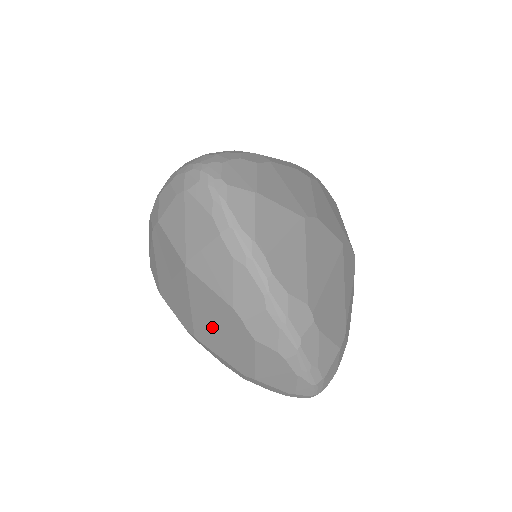
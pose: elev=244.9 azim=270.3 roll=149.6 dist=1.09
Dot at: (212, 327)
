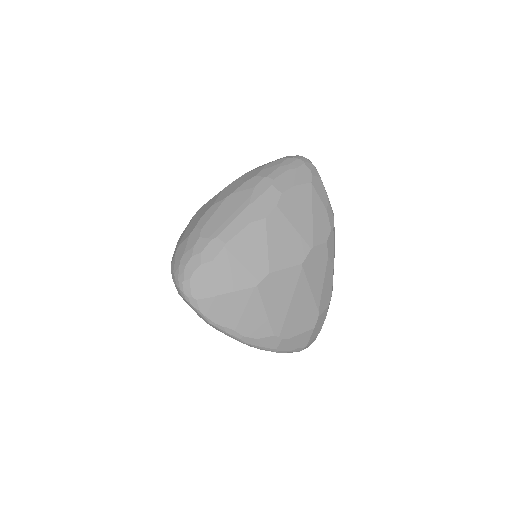
Dot at: occluded
